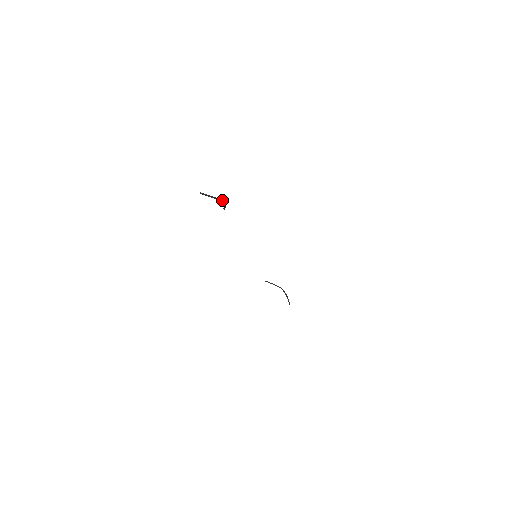
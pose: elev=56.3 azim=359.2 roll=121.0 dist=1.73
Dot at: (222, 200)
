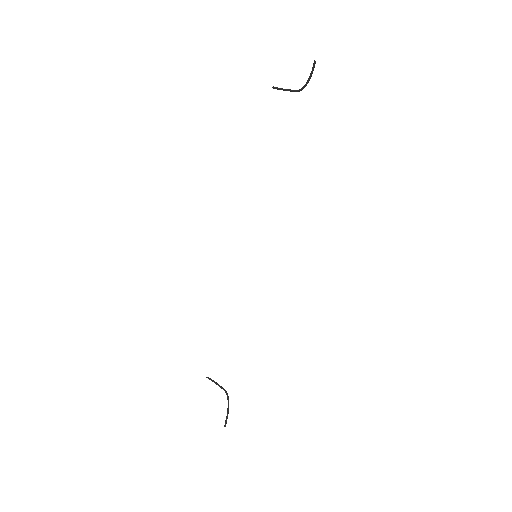
Dot at: (301, 89)
